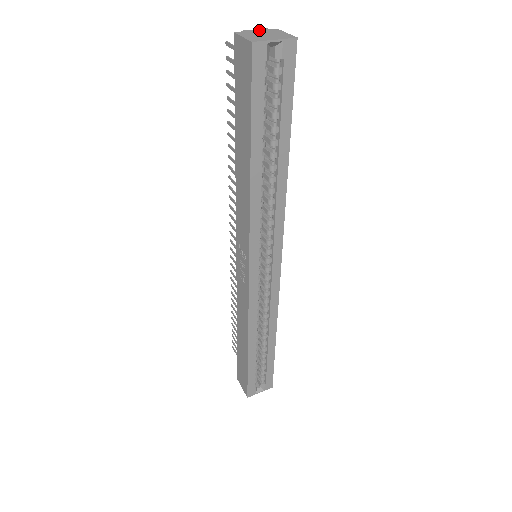
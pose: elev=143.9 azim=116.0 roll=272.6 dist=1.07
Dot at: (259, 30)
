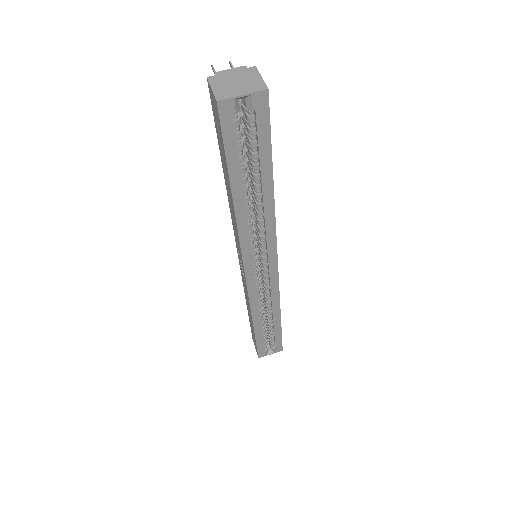
Dot at: (234, 71)
